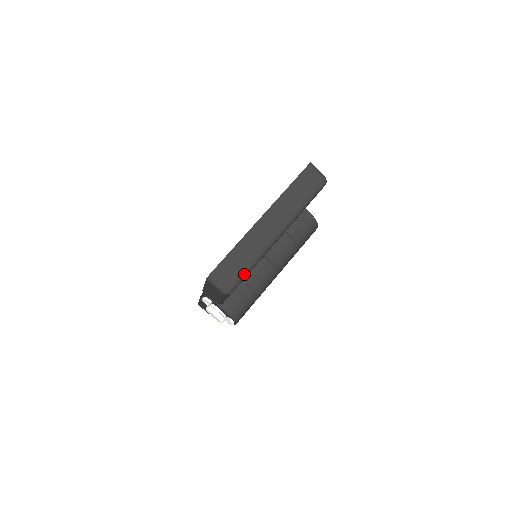
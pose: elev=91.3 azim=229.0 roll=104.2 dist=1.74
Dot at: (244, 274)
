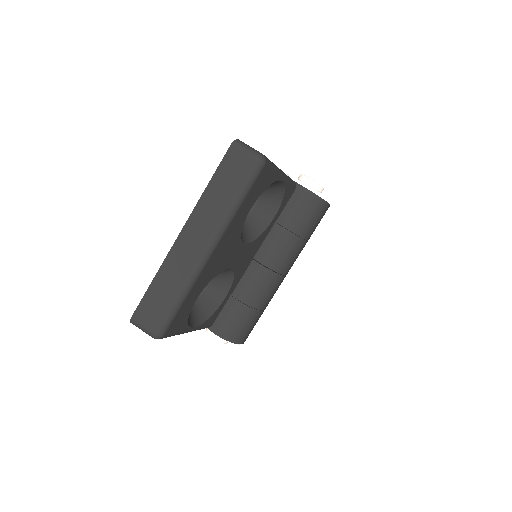
Dot at: (171, 312)
